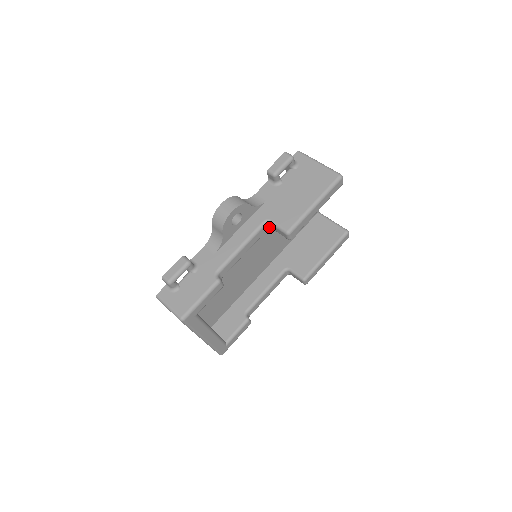
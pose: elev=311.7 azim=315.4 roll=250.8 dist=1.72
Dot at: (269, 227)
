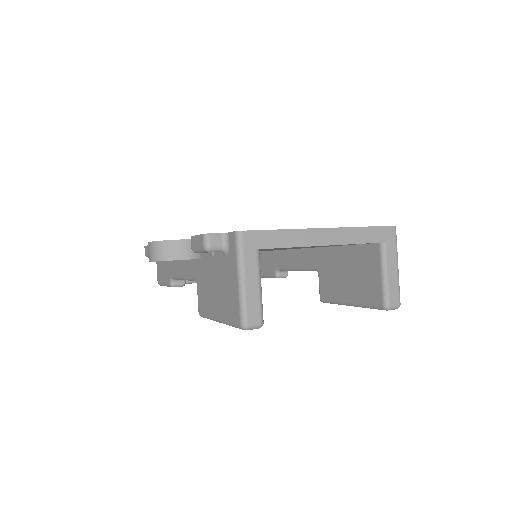
Dot at: occluded
